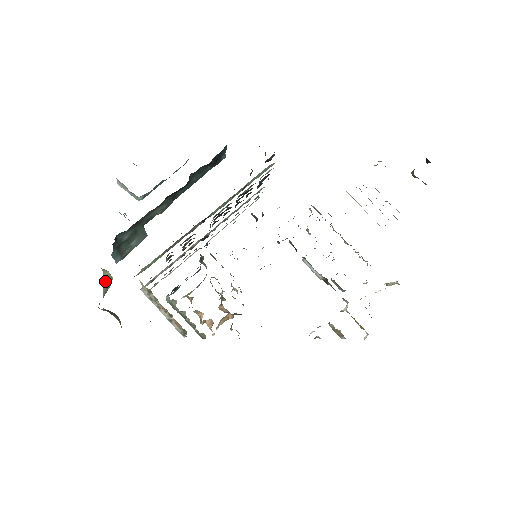
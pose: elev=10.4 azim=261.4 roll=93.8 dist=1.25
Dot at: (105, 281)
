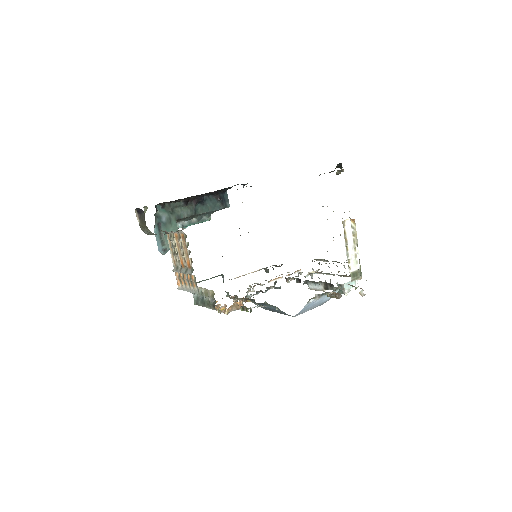
Dot at: occluded
